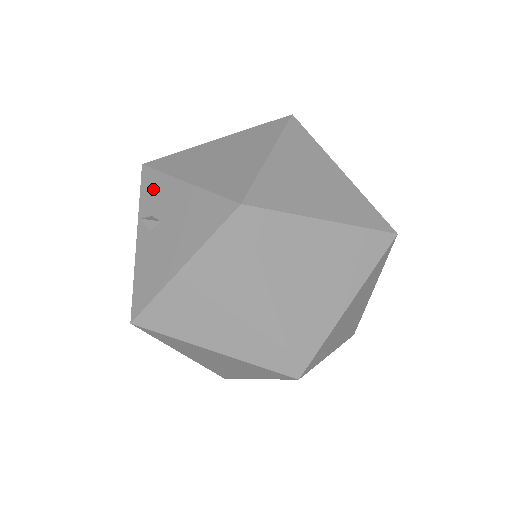
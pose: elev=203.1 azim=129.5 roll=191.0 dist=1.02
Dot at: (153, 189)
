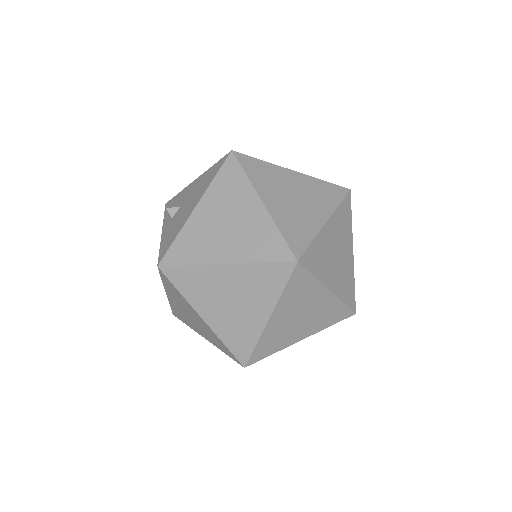
Dot at: (174, 203)
